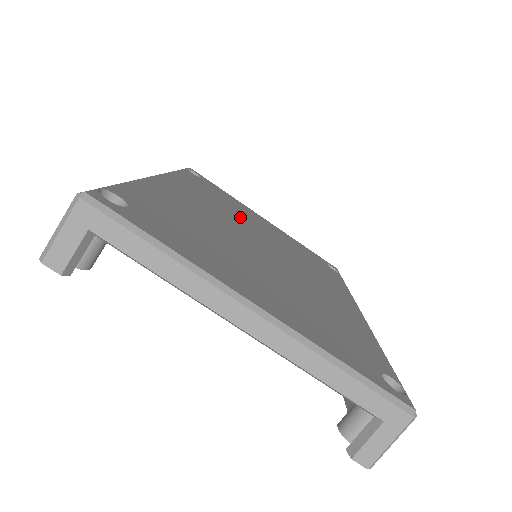
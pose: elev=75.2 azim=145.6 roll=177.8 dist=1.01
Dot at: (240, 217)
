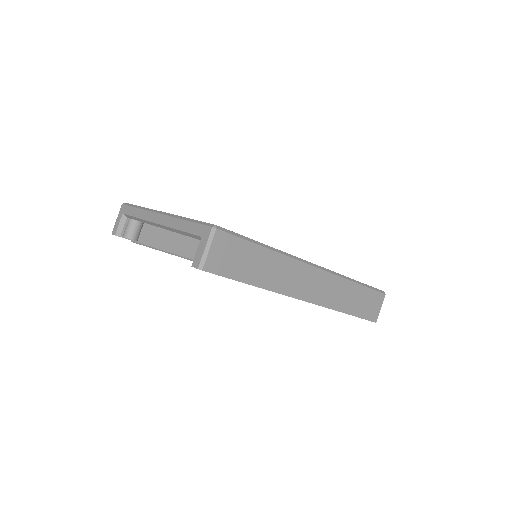
Dot at: occluded
